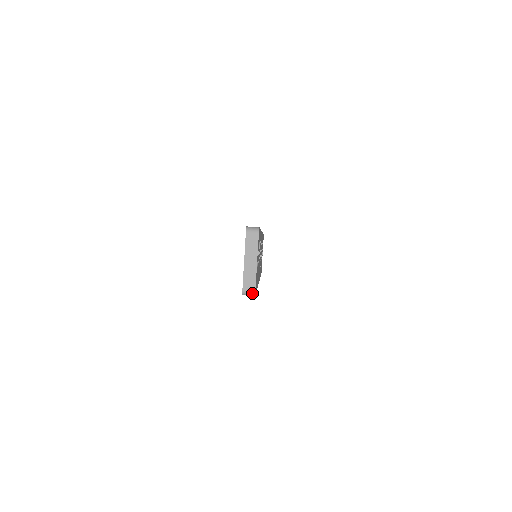
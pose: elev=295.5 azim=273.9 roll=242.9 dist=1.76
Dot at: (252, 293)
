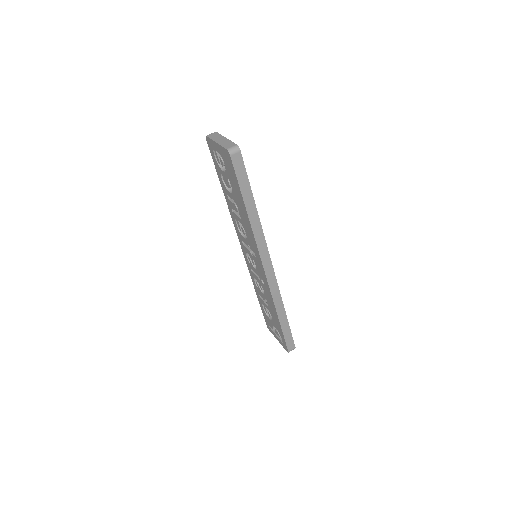
Dot at: (236, 147)
